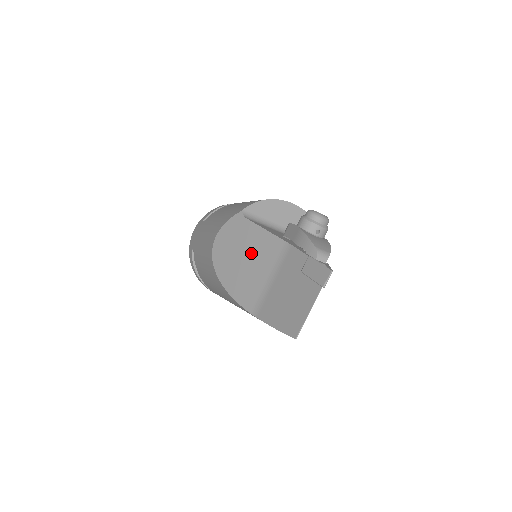
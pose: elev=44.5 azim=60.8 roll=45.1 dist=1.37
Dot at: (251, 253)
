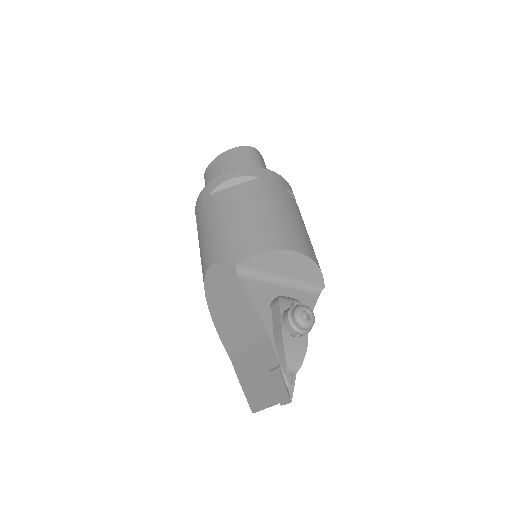
Dot at: (237, 311)
